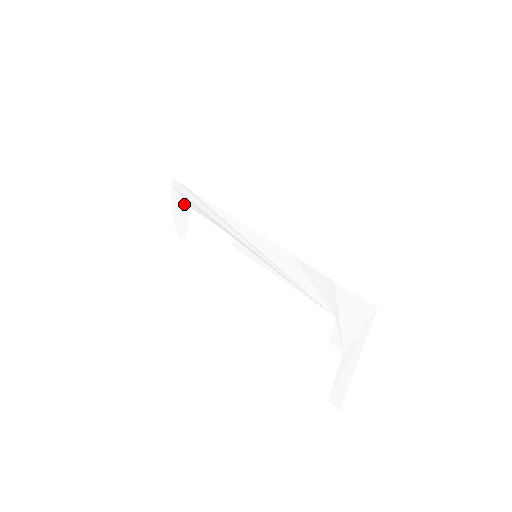
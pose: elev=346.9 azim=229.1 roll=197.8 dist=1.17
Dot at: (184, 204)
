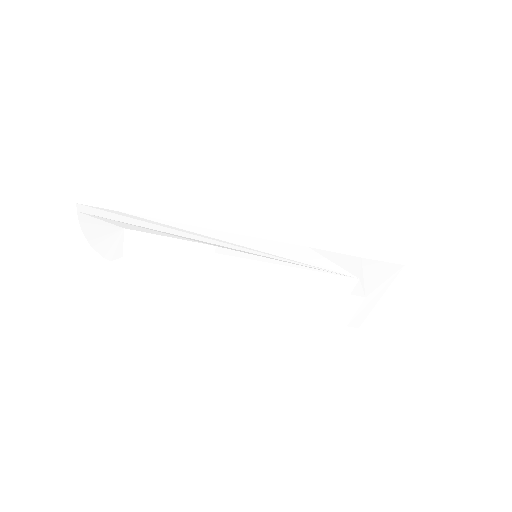
Dot at: (111, 227)
